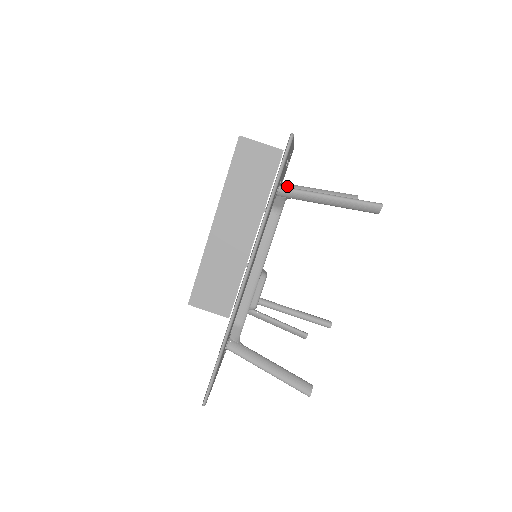
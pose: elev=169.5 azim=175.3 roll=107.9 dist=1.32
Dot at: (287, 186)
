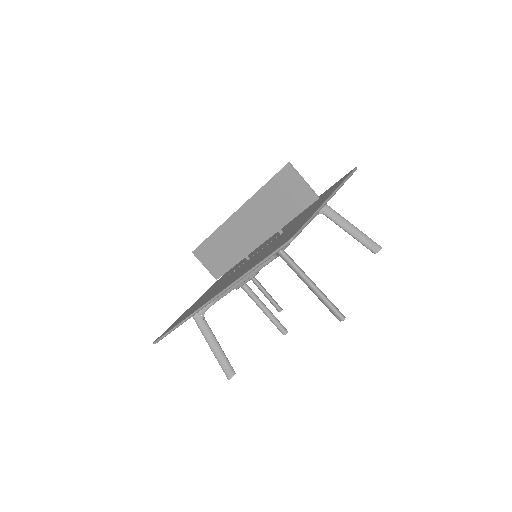
Dot at: (323, 207)
